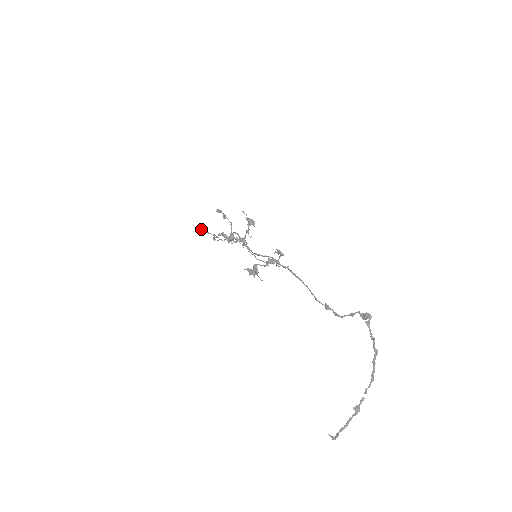
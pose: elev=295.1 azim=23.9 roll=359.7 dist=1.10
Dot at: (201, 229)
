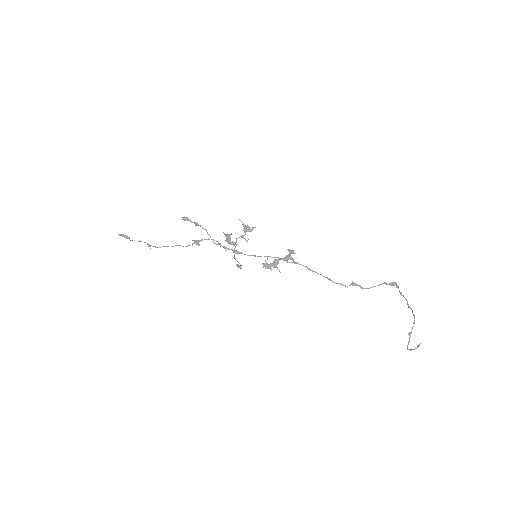
Dot at: (127, 237)
